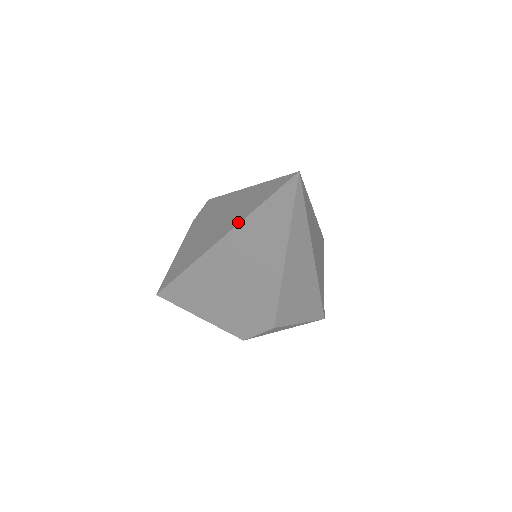
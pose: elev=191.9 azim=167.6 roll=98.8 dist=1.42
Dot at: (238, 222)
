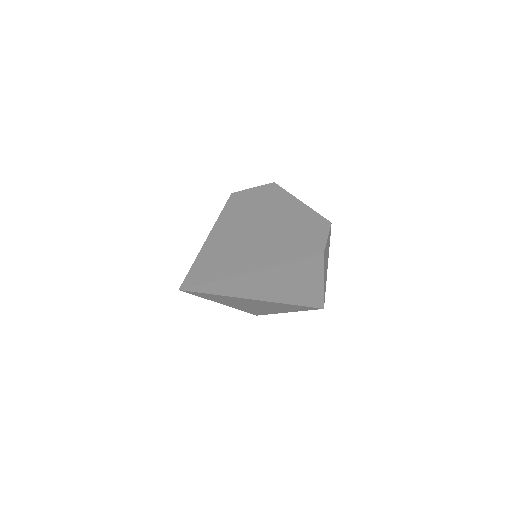
Dot at: occluded
